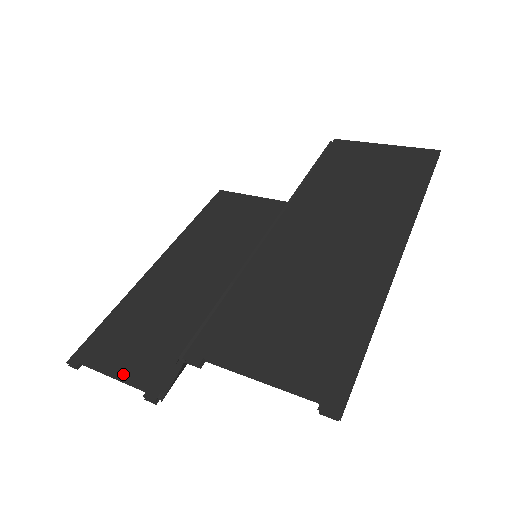
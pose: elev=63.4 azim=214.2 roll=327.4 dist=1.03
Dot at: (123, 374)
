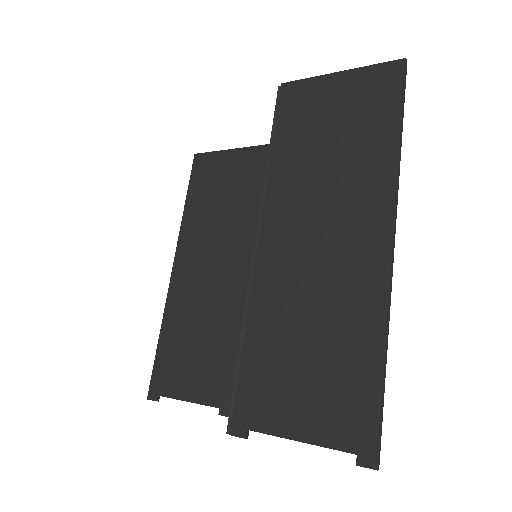
Dot at: (195, 398)
